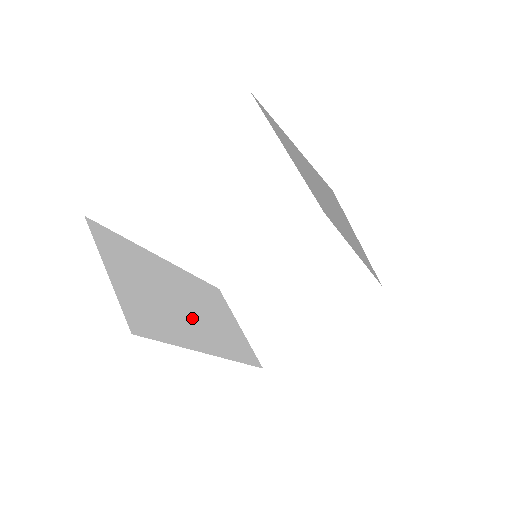
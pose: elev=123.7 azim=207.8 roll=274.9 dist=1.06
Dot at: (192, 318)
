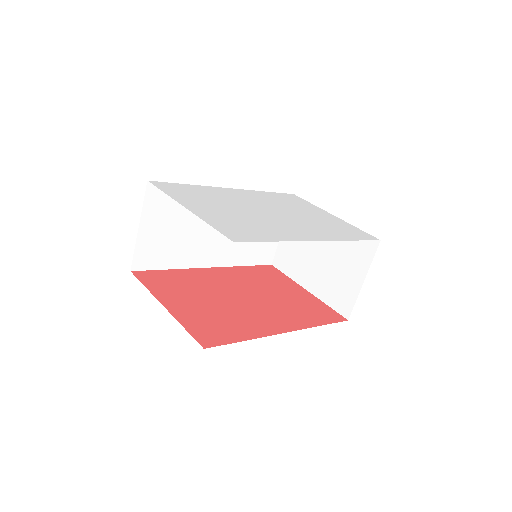
Dot at: (212, 241)
